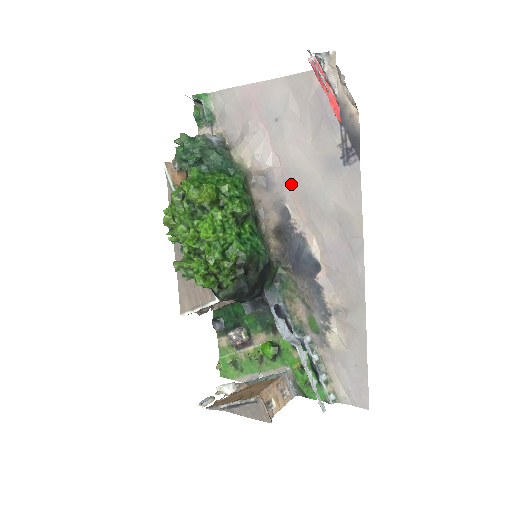
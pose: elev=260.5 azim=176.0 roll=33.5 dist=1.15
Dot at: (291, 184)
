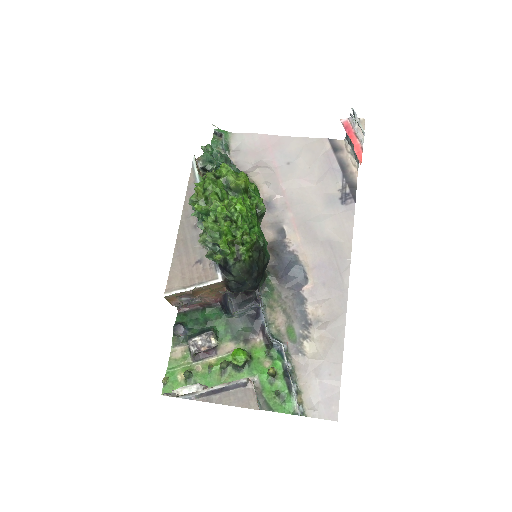
Dot at: (292, 211)
